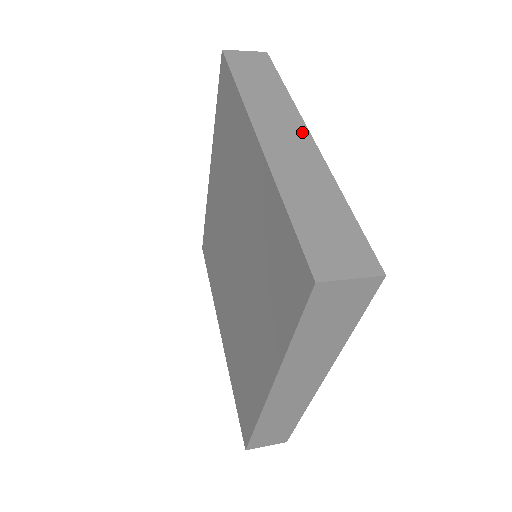
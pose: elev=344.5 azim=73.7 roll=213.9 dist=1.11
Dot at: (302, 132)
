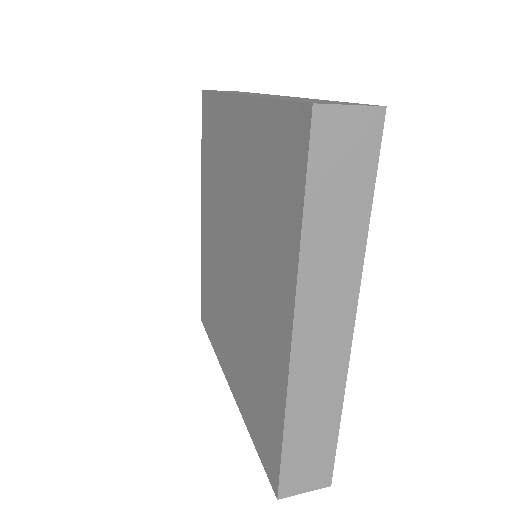
Dot at: occluded
